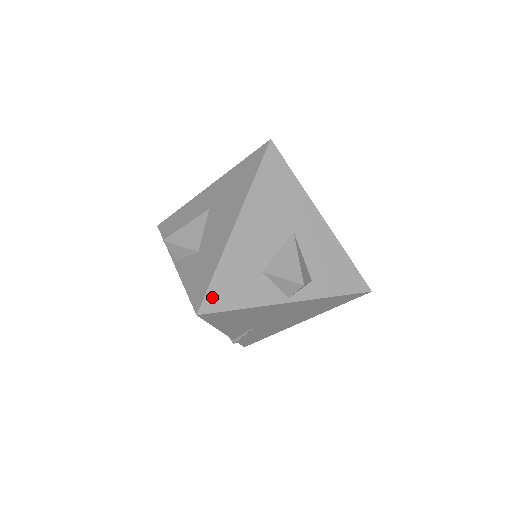
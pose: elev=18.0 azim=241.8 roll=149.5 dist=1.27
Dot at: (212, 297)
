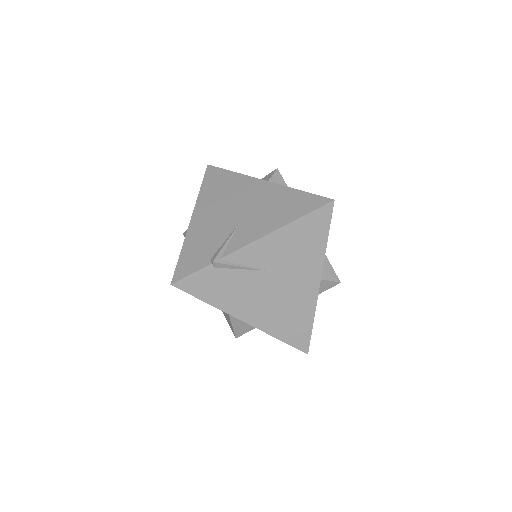
Dot at: occluded
